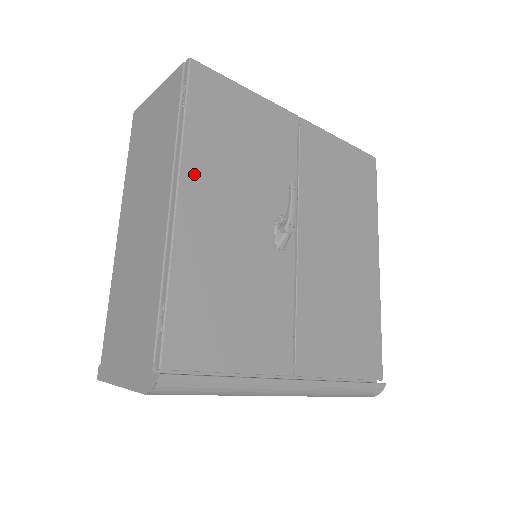
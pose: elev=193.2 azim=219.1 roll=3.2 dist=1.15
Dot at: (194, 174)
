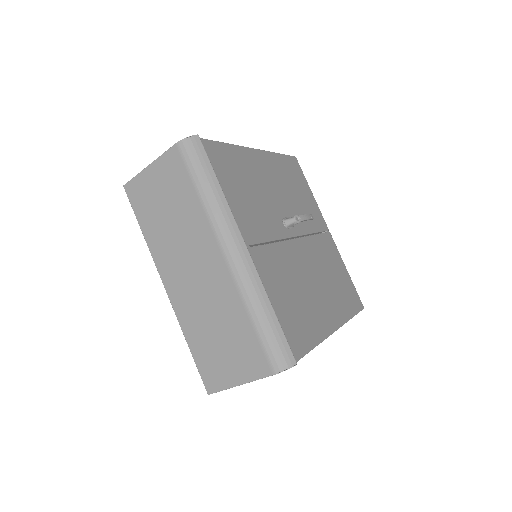
Dot at: (269, 159)
